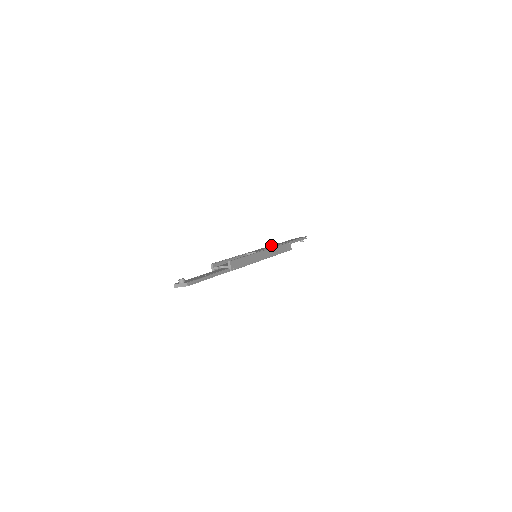
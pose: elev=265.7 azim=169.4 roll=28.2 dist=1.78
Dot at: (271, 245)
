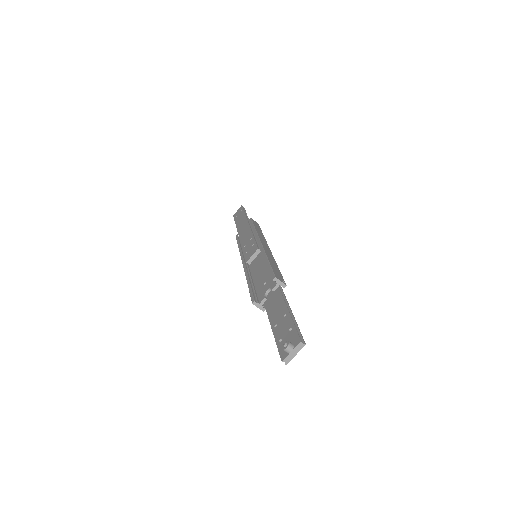
Dot at: (236, 239)
